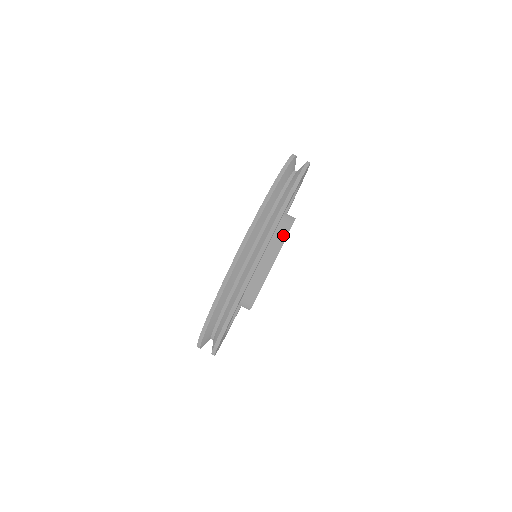
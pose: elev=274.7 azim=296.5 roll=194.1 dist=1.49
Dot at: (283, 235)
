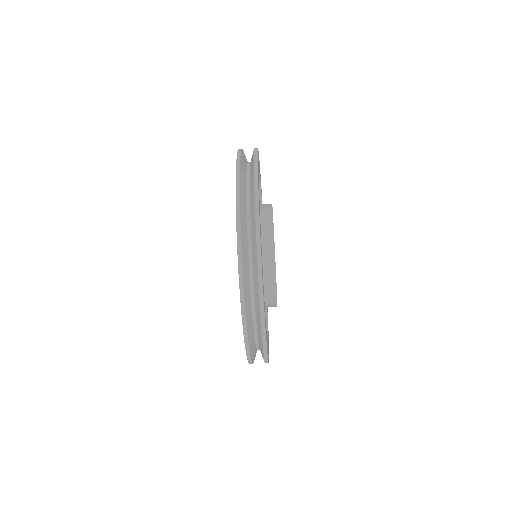
Dot at: (273, 304)
